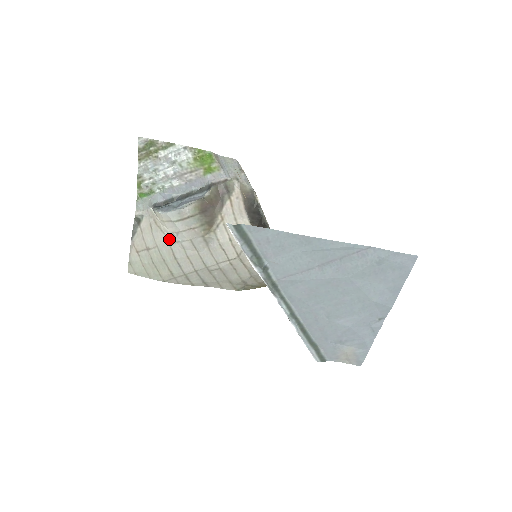
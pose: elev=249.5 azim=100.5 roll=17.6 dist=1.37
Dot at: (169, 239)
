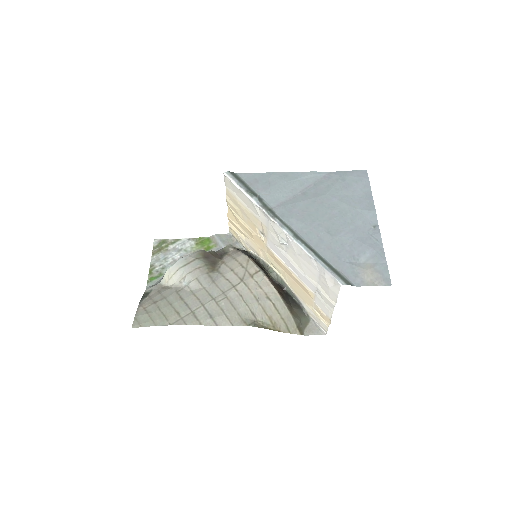
Dot at: (176, 289)
